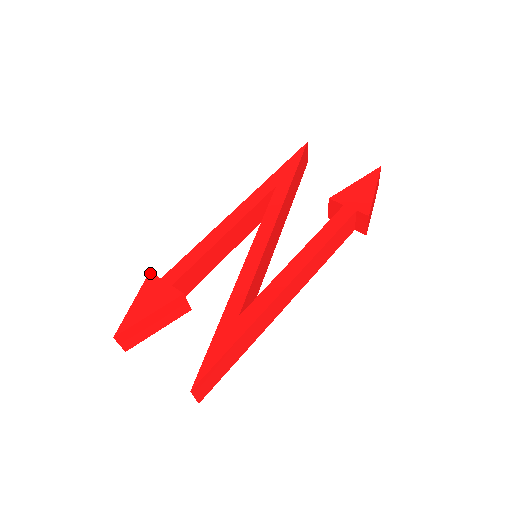
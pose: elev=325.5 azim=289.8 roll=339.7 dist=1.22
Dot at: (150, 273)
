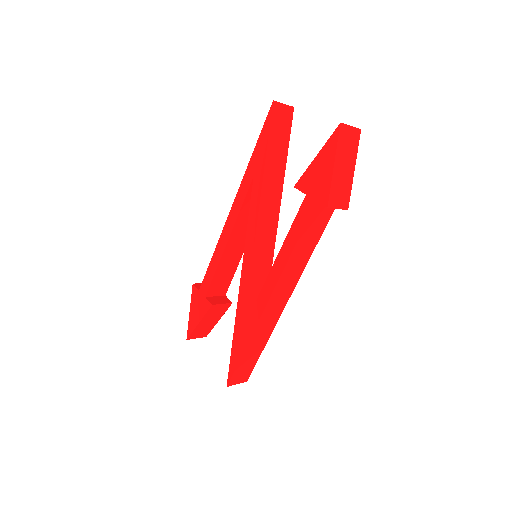
Dot at: (193, 285)
